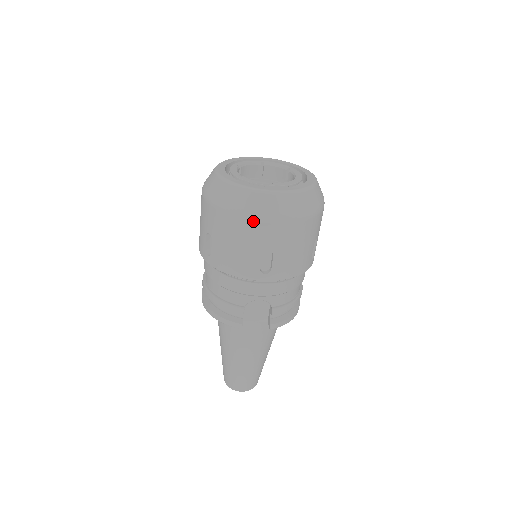
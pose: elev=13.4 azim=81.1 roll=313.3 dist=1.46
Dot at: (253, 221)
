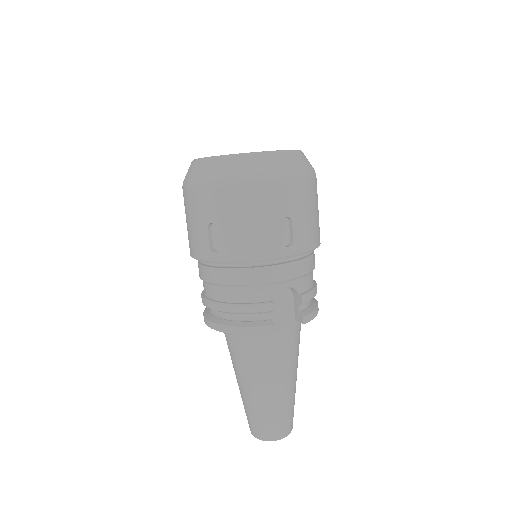
Dot at: (264, 184)
